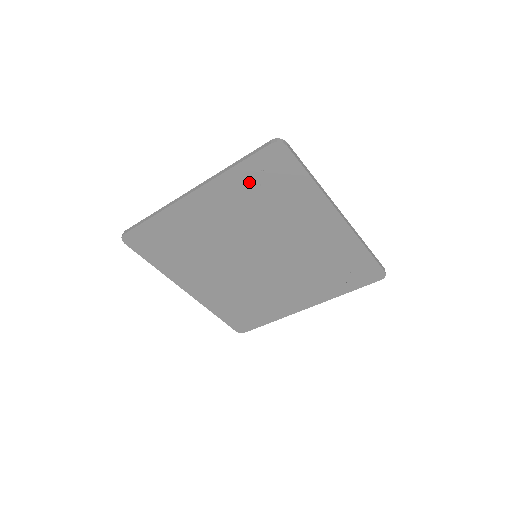
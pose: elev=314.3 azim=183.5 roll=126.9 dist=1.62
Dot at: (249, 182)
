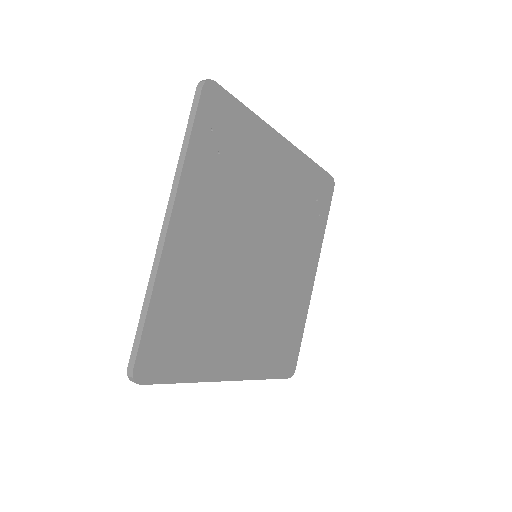
Dot at: (209, 157)
